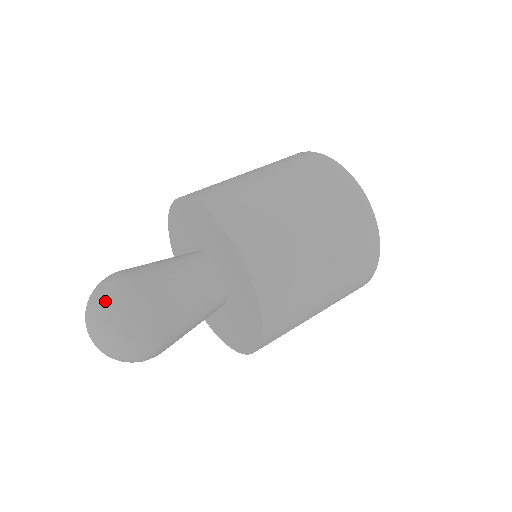
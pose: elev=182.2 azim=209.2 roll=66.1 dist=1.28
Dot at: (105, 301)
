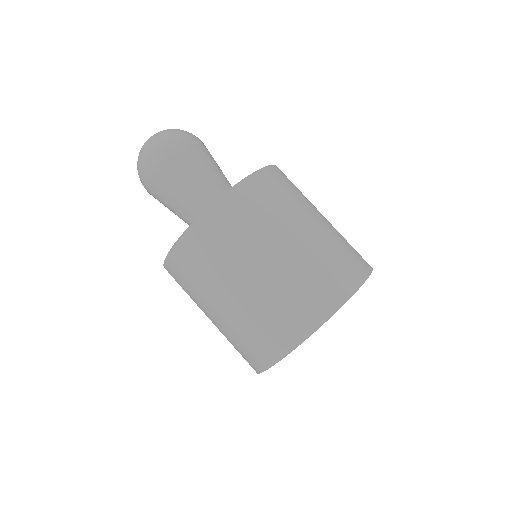
Dot at: occluded
